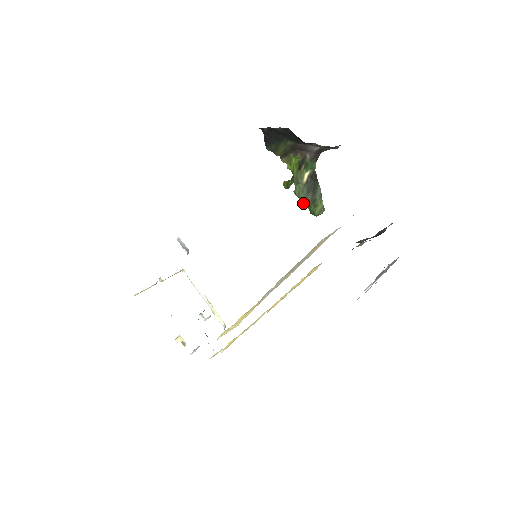
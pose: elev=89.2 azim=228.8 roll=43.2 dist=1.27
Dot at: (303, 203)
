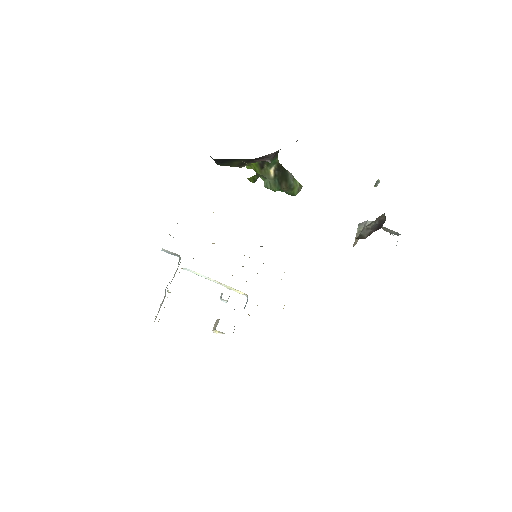
Dot at: occluded
